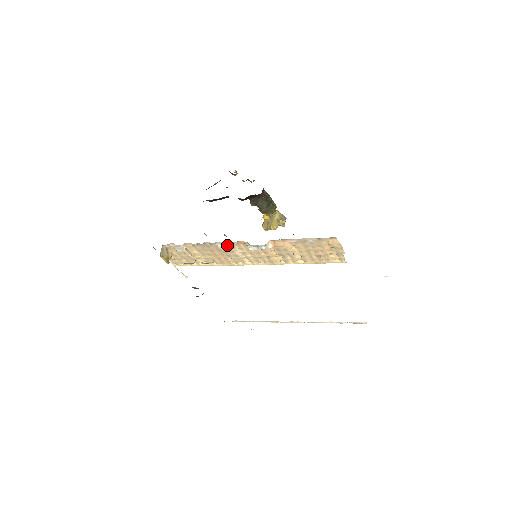
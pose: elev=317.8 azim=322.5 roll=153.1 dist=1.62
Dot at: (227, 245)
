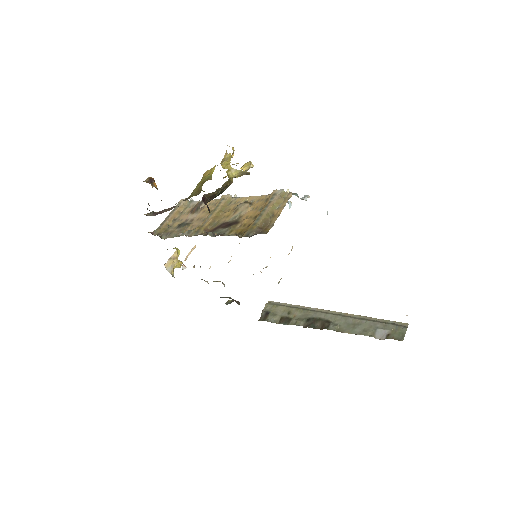
Dot at: occluded
